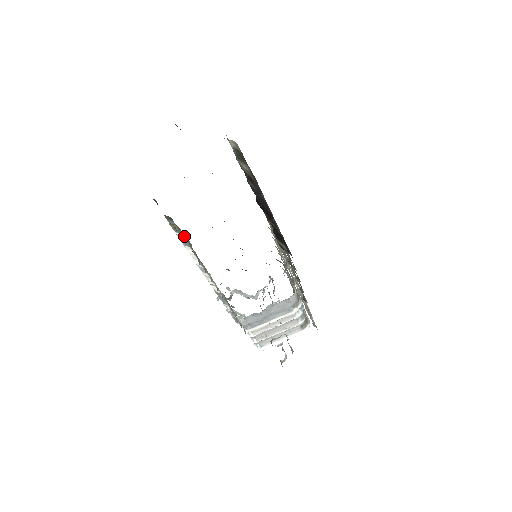
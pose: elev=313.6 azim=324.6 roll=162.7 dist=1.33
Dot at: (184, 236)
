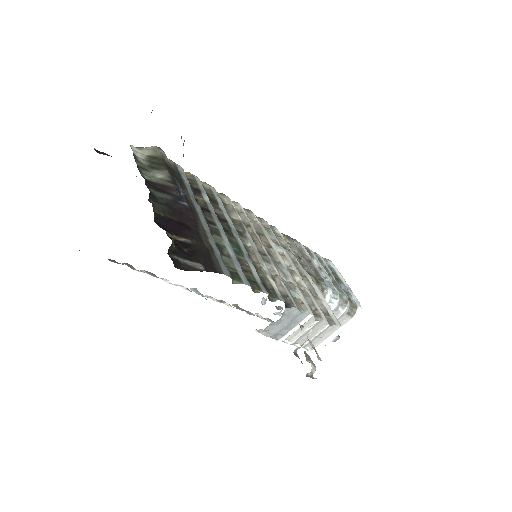
Dot at: occluded
